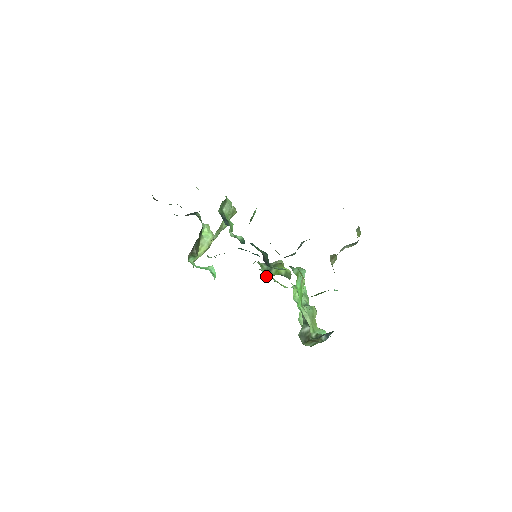
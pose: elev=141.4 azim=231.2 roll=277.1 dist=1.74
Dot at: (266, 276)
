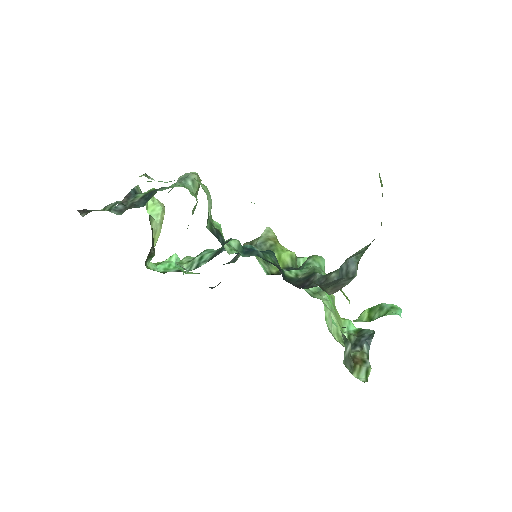
Dot at: (270, 274)
